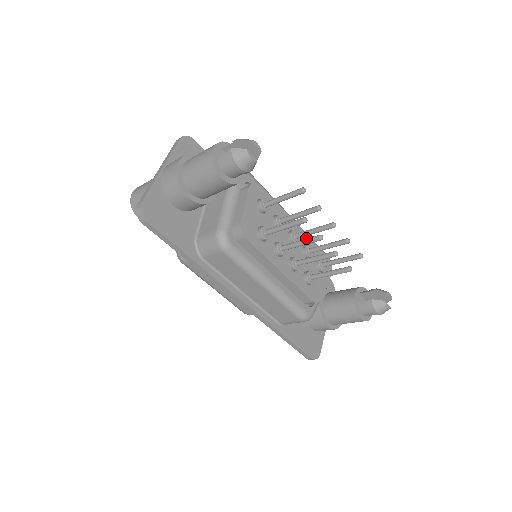
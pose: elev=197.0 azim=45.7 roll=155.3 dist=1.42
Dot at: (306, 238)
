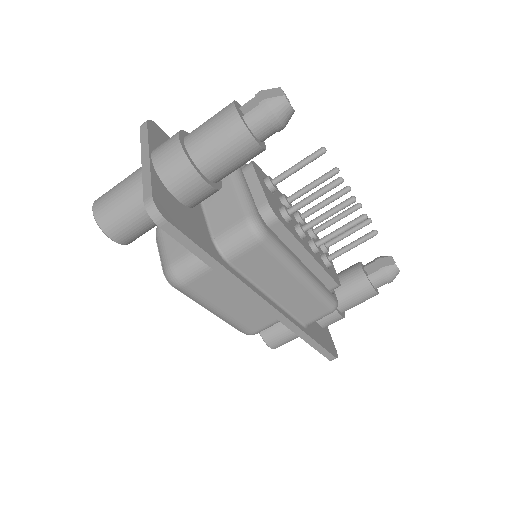
Dot at: occluded
